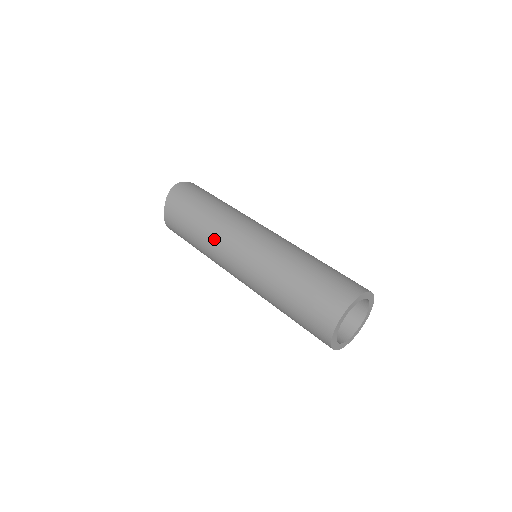
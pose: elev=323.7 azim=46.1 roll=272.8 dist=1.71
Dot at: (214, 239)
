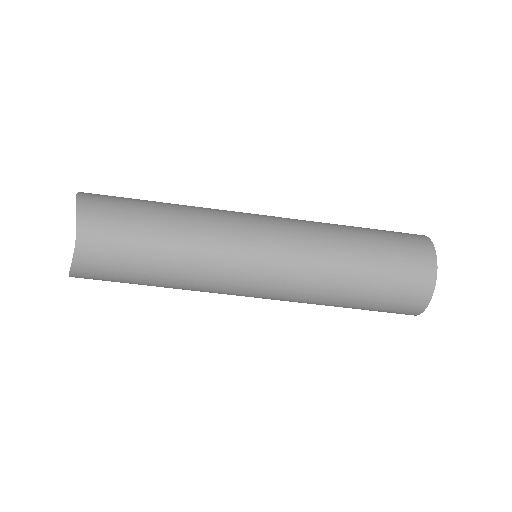
Dot at: (210, 230)
